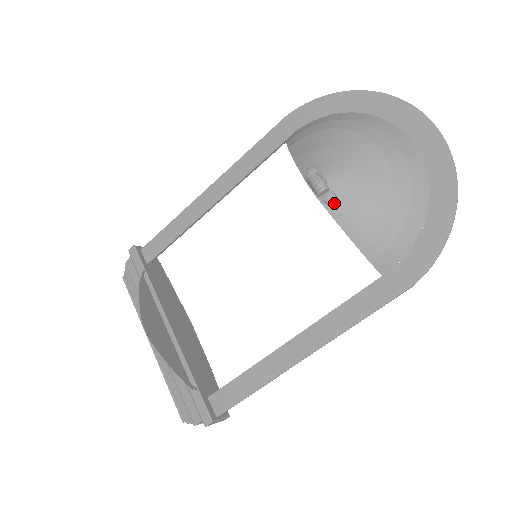
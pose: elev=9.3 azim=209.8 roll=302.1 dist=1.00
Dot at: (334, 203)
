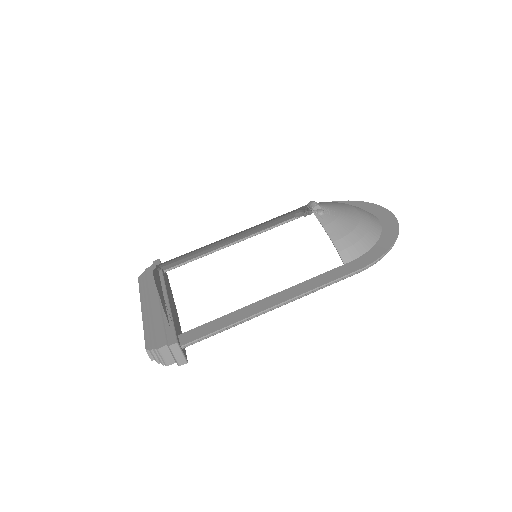
Dot at: (322, 214)
